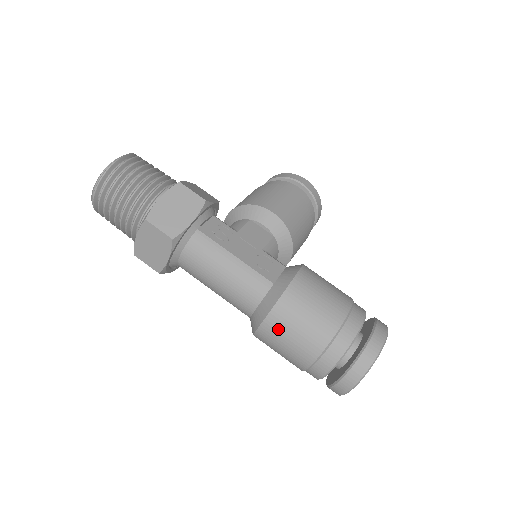
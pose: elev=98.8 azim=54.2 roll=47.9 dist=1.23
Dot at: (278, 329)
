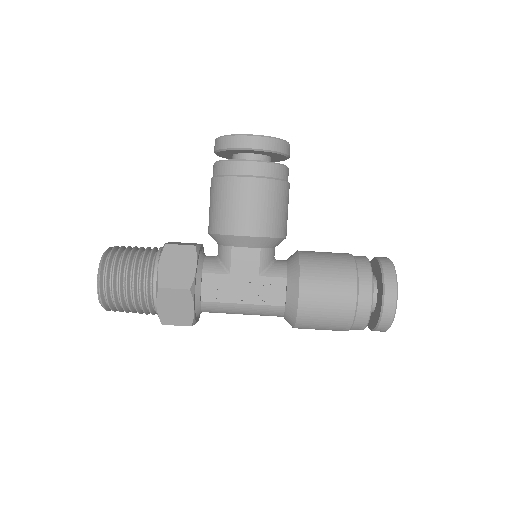
Dot at: occluded
